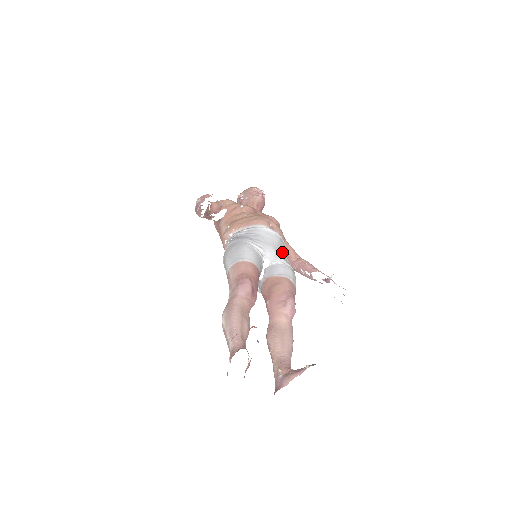
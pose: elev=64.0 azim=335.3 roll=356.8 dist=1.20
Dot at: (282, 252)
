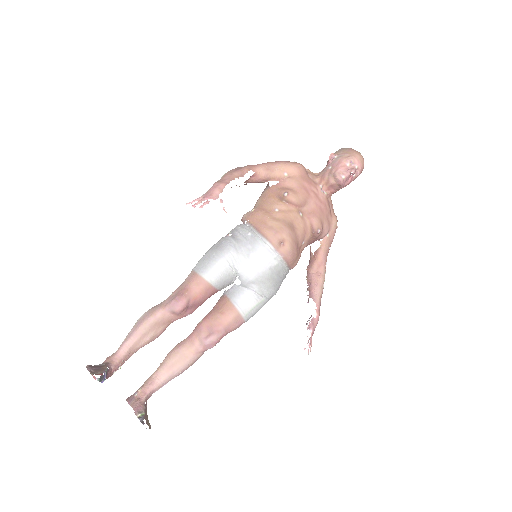
Dot at: (266, 279)
